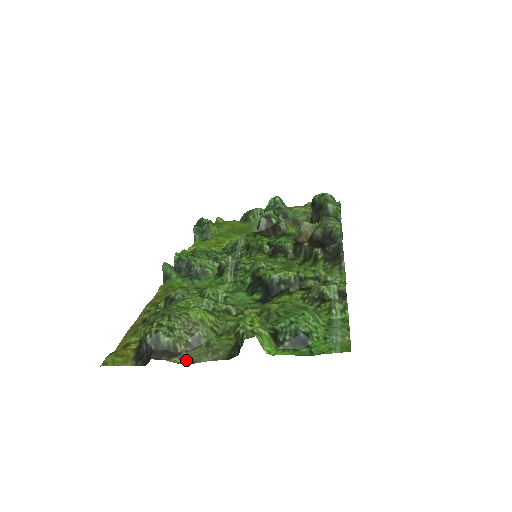
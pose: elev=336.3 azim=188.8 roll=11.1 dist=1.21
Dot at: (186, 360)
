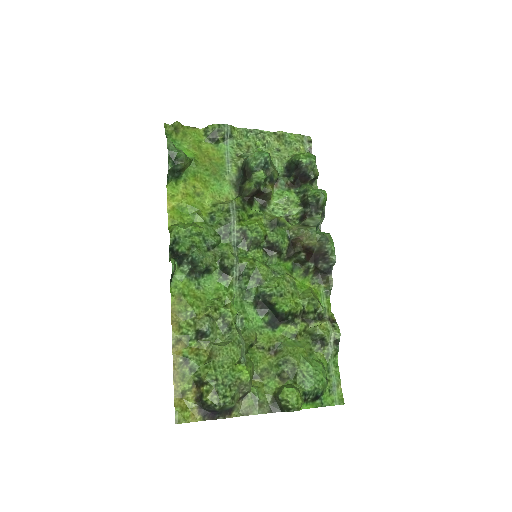
Dot at: (240, 411)
